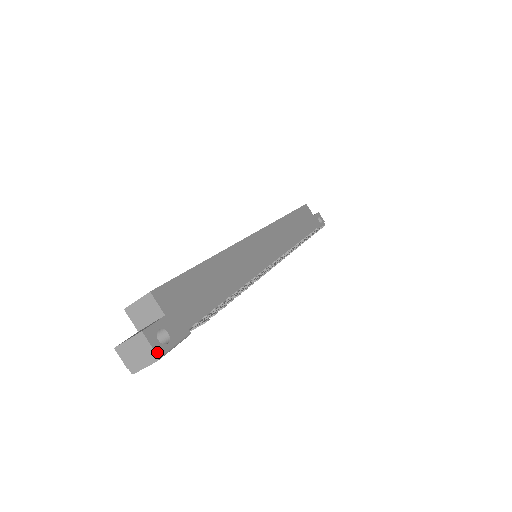
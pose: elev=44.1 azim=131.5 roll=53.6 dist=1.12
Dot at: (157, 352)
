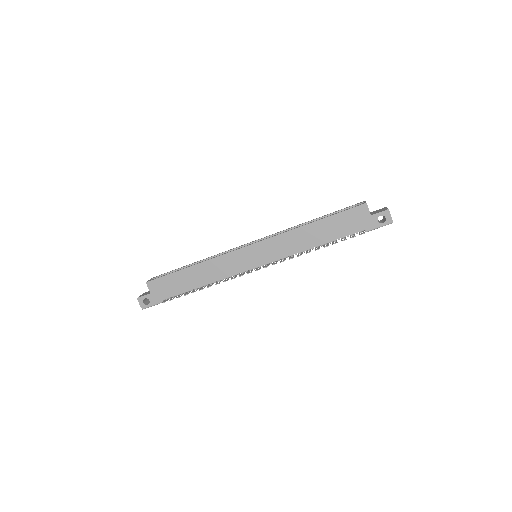
Dot at: (141, 307)
